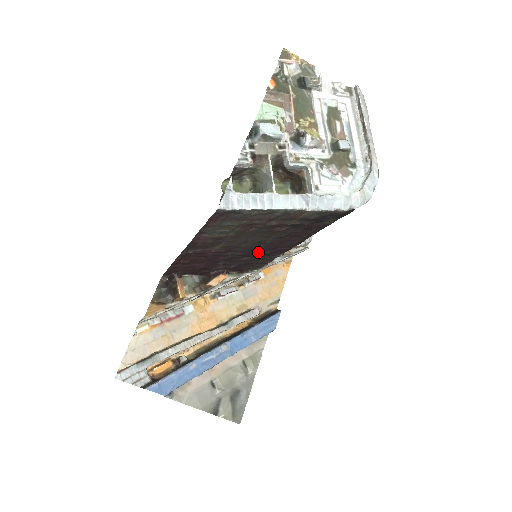
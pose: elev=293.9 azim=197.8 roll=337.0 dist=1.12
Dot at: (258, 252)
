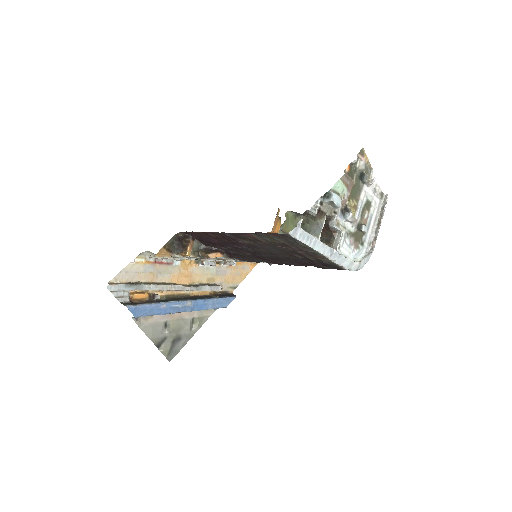
Dot at: (263, 256)
